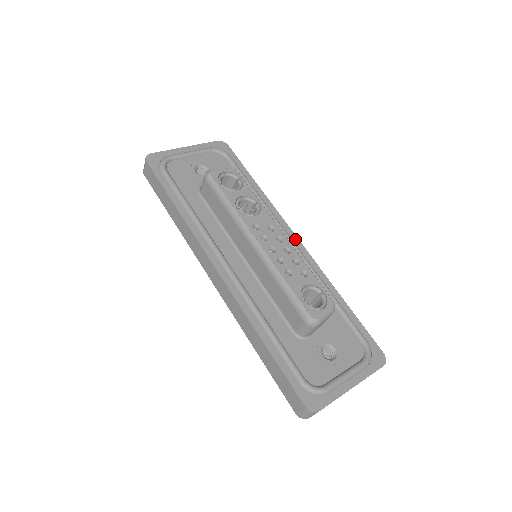
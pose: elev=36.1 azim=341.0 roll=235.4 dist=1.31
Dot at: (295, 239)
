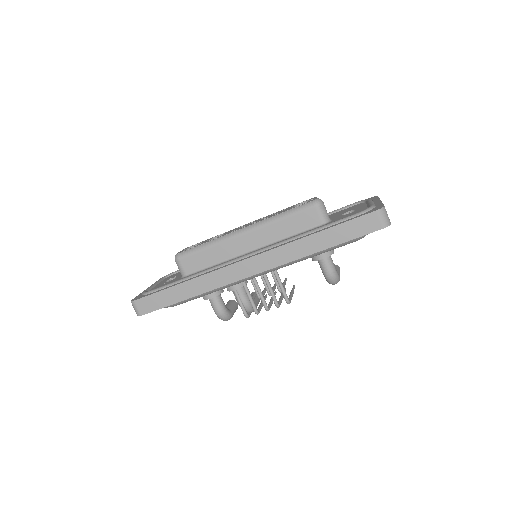
Dot at: occluded
